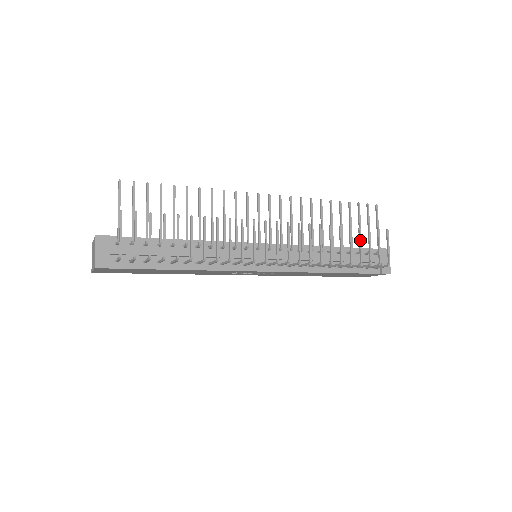
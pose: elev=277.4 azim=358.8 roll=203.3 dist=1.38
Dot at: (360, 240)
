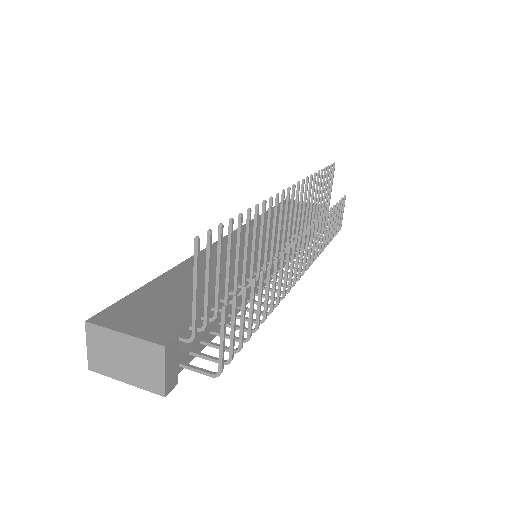
Dot at: occluded
